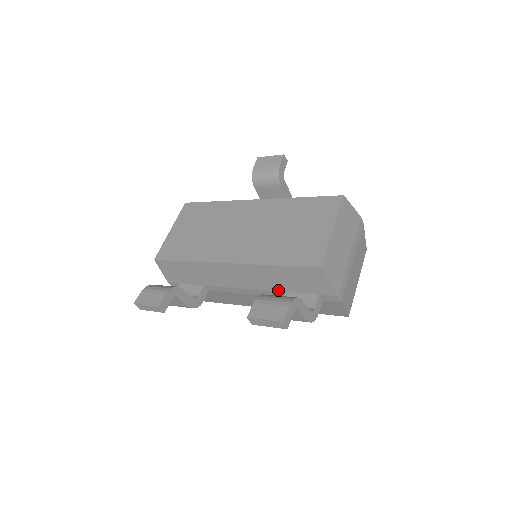
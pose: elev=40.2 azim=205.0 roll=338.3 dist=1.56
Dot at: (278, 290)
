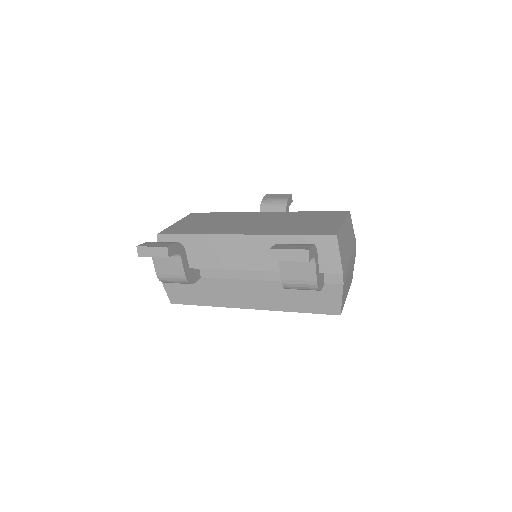
Dot at: occluded
